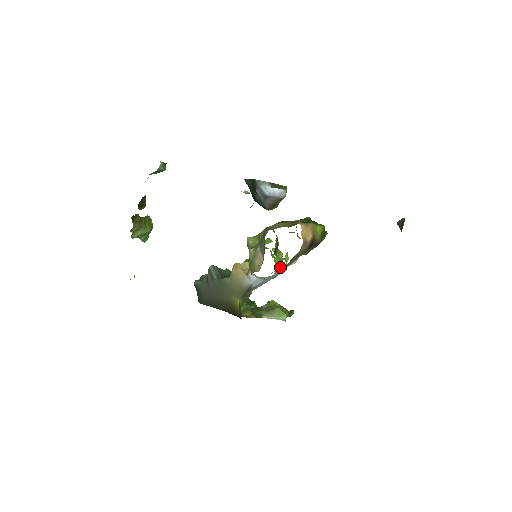
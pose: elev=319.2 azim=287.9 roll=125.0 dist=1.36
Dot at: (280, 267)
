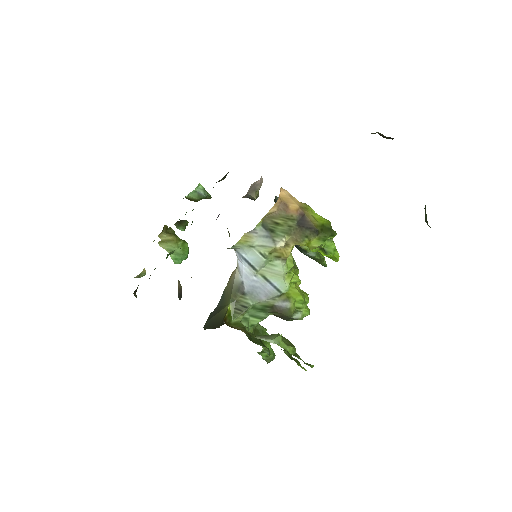
Dot at: (297, 297)
